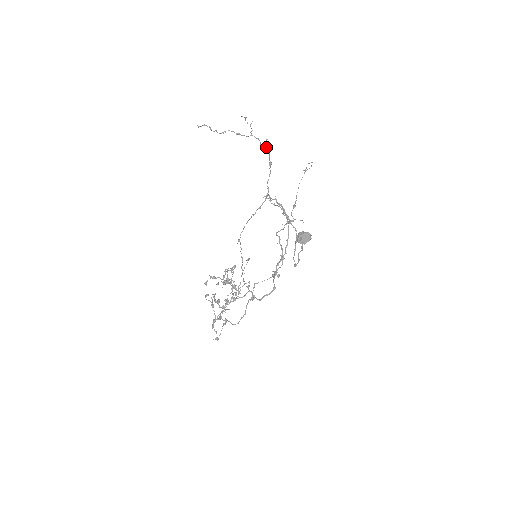
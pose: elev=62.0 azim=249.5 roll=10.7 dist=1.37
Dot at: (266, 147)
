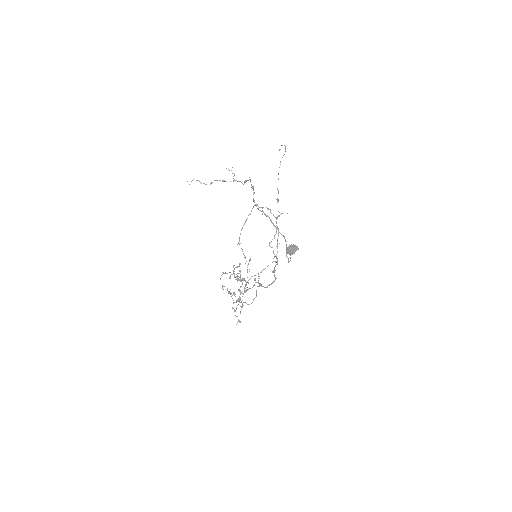
Dot at: (247, 180)
